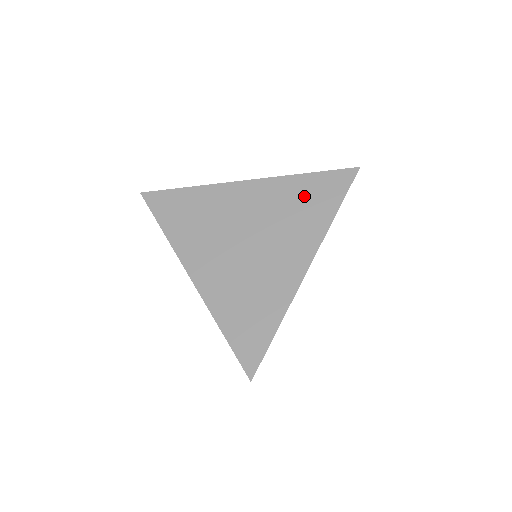
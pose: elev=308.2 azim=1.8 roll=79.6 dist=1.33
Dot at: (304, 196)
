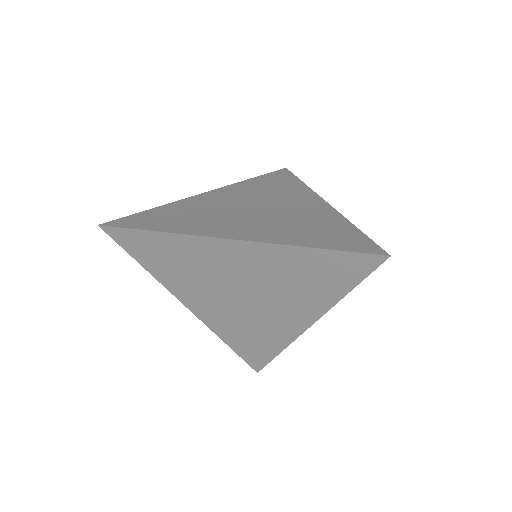
Dot at: (267, 183)
